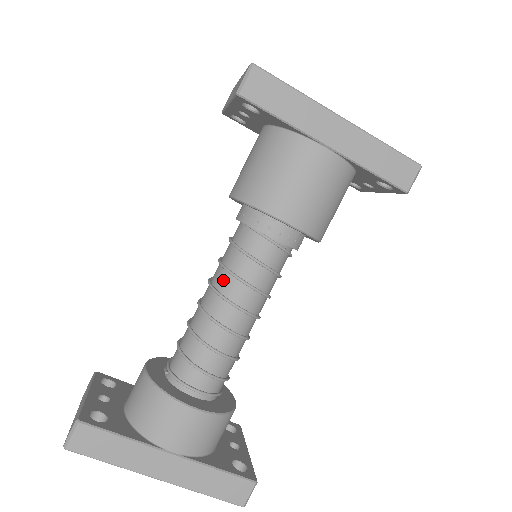
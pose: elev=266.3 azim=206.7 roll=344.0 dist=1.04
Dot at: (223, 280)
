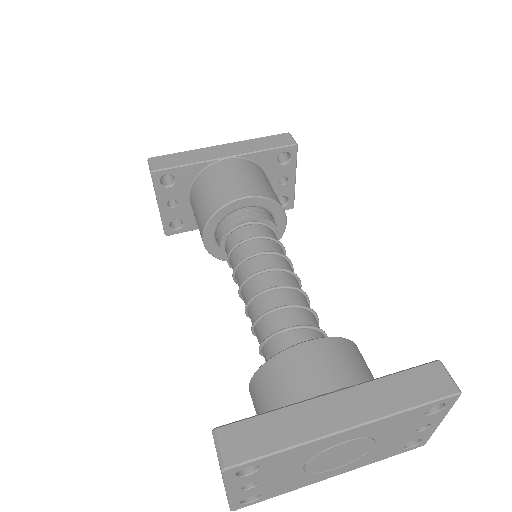
Dot at: (244, 272)
